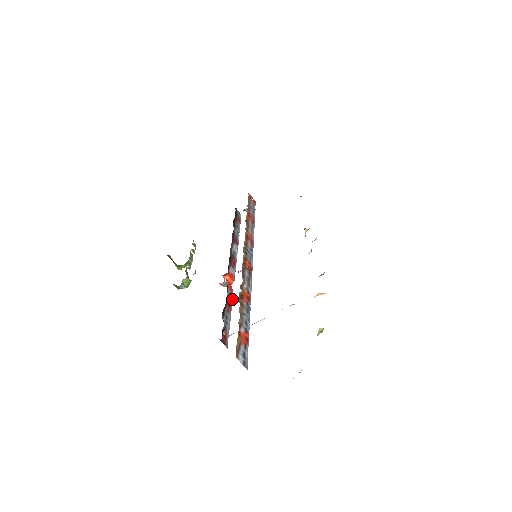
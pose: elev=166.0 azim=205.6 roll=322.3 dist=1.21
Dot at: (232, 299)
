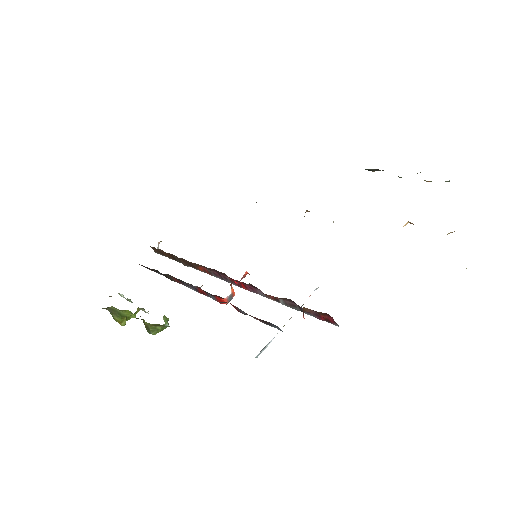
Dot at: occluded
